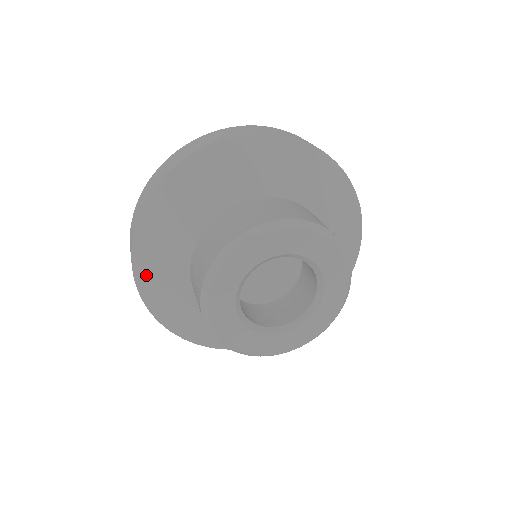
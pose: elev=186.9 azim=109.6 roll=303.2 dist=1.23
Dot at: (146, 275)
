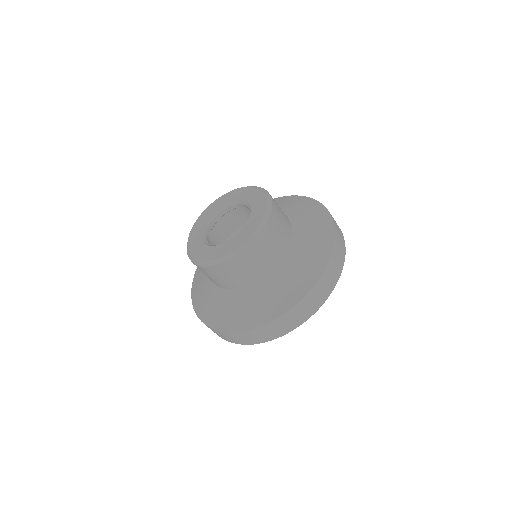
Dot at: (197, 301)
